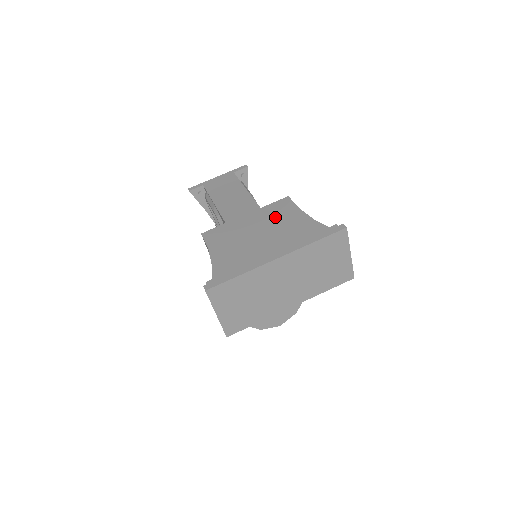
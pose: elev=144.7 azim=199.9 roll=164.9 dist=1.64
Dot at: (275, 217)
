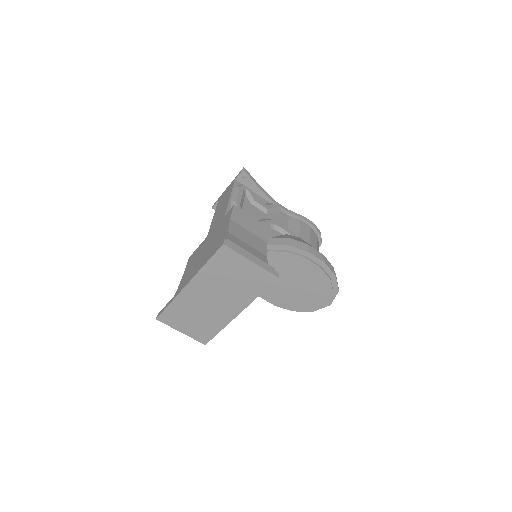
Dot at: (217, 233)
